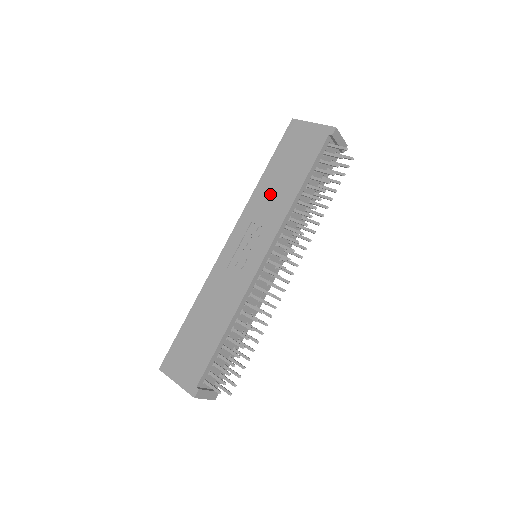
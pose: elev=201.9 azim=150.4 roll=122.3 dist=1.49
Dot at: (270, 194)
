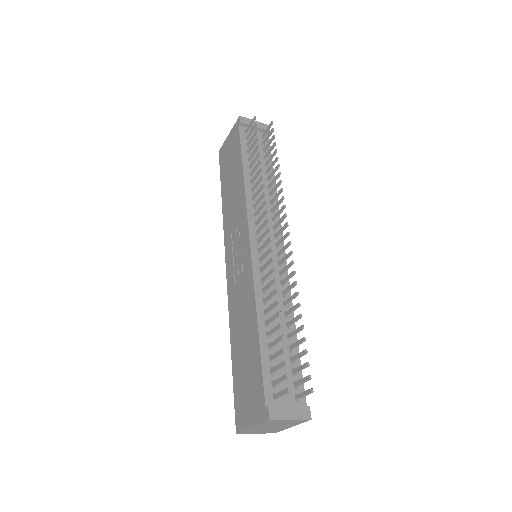
Dot at: (231, 202)
